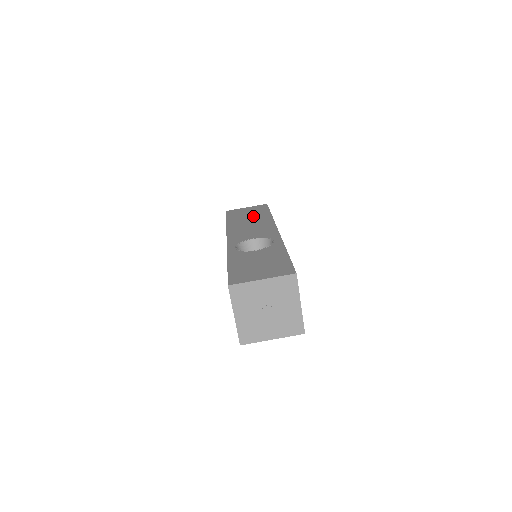
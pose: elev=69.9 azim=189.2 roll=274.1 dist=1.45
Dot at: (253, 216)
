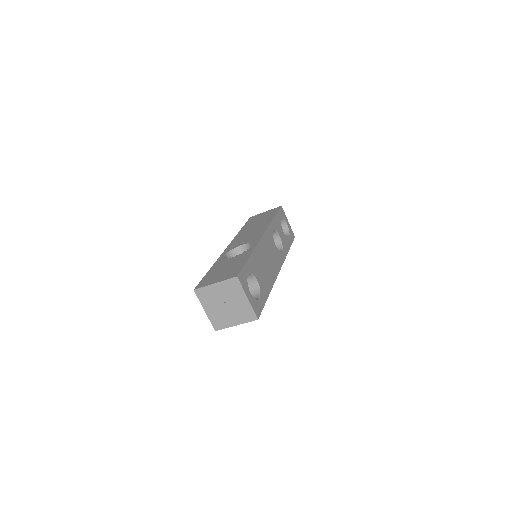
Dot at: (261, 221)
